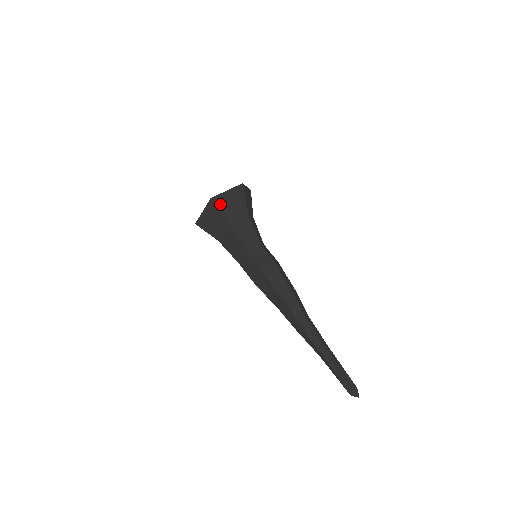
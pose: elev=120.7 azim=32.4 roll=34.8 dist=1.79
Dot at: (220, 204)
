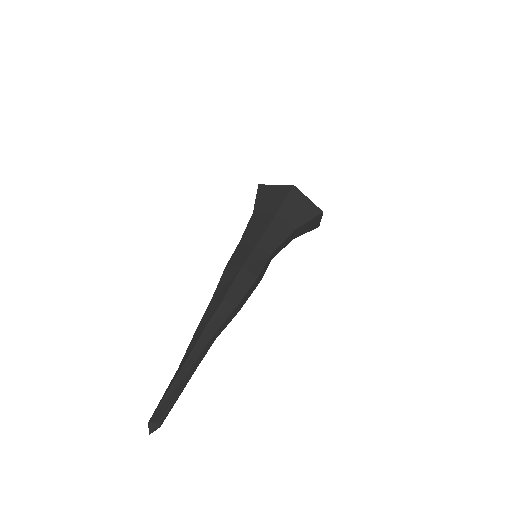
Dot at: (292, 196)
